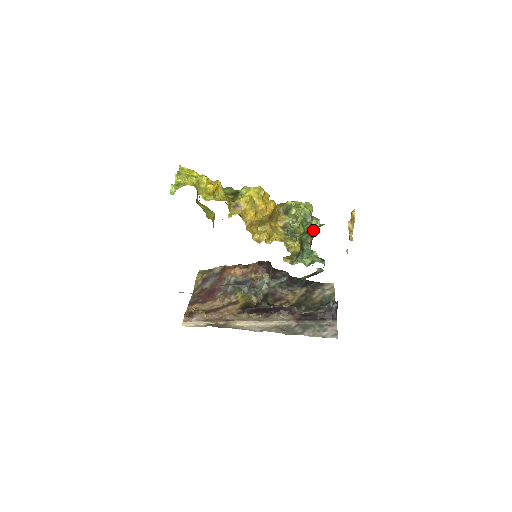
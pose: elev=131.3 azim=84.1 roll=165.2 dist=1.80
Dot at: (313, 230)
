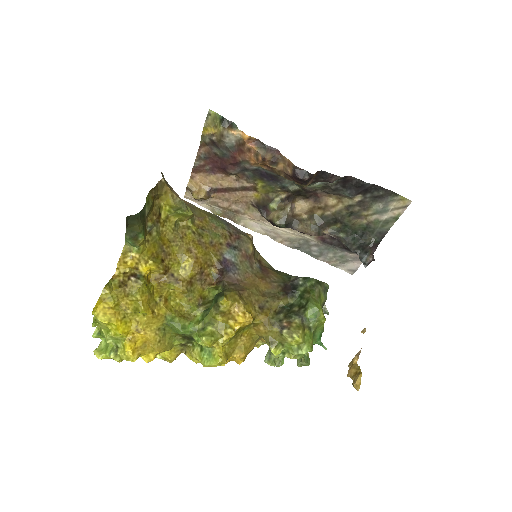
Dot at: occluded
